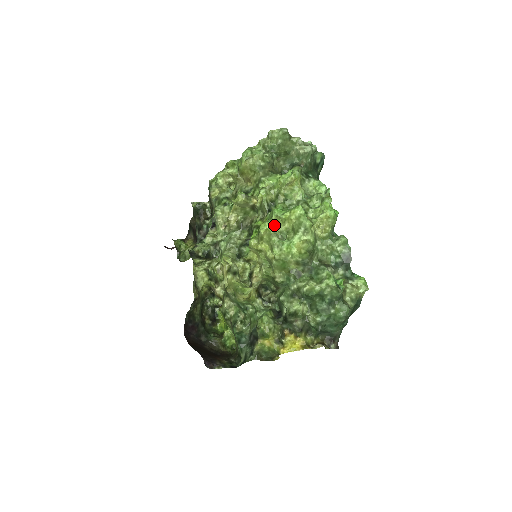
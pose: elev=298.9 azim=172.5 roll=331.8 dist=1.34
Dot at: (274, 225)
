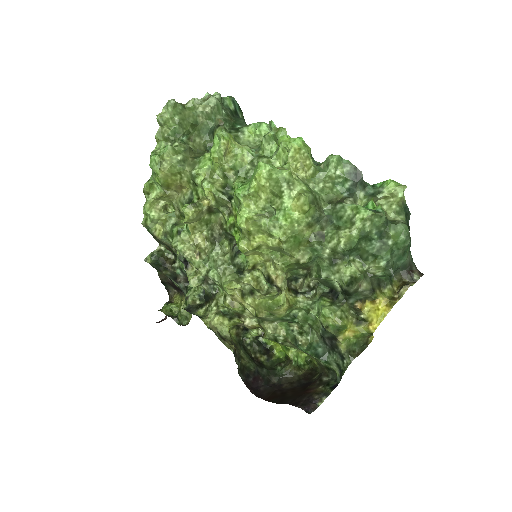
Dot at: (250, 208)
